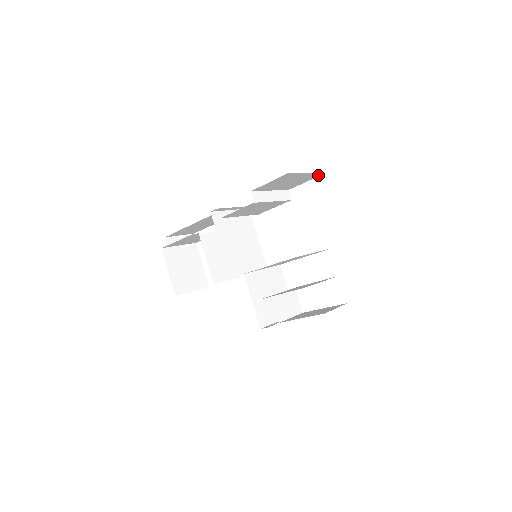
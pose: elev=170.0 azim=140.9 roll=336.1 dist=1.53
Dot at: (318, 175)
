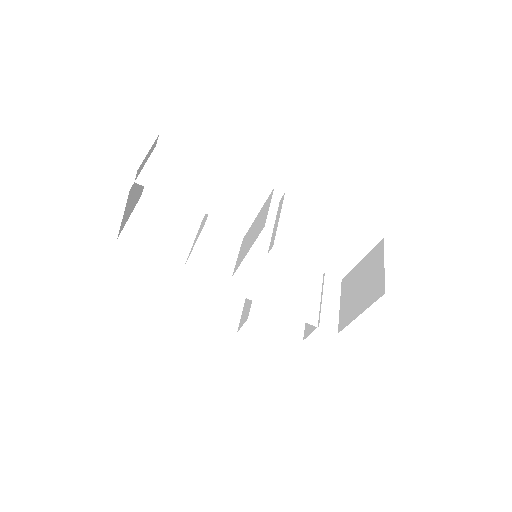
Dot at: occluded
